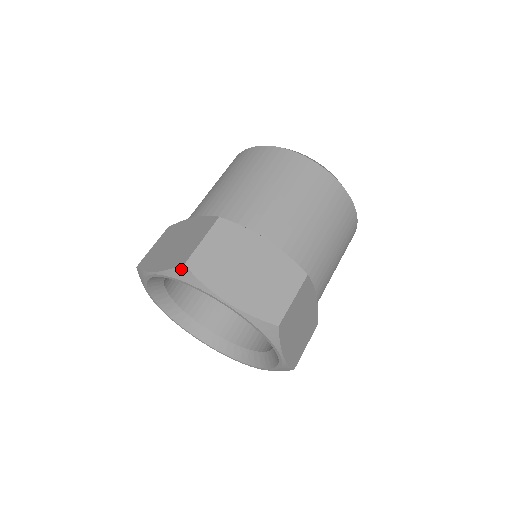
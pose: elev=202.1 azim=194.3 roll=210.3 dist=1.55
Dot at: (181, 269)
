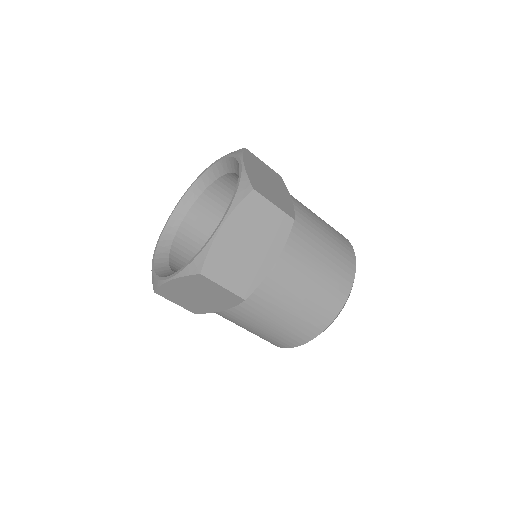
Dot at: (240, 150)
